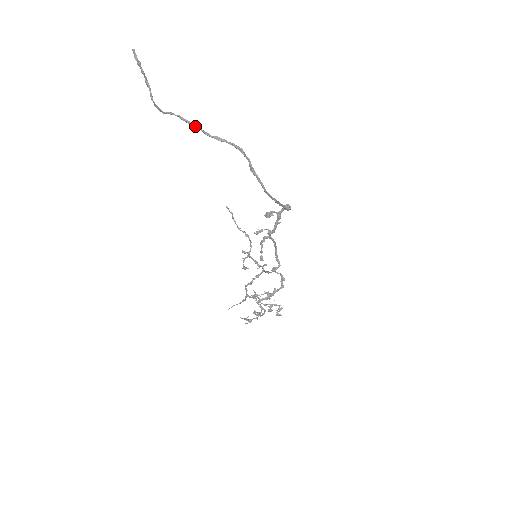
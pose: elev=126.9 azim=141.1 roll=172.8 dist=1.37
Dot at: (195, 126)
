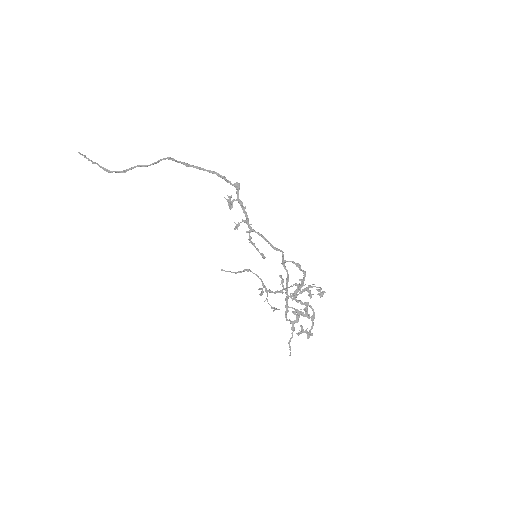
Dot at: (134, 166)
